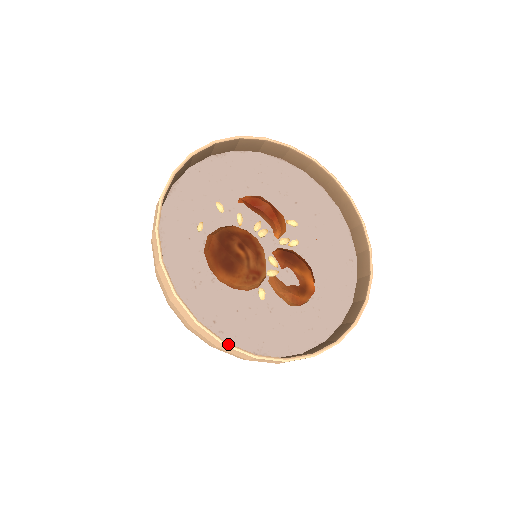
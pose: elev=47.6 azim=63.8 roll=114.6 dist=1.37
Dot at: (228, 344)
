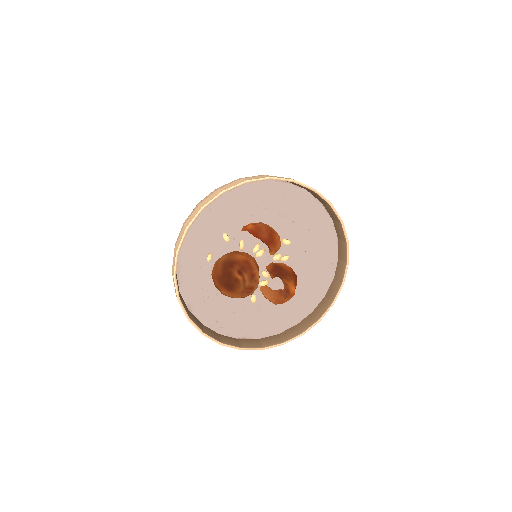
Dot at: (223, 345)
